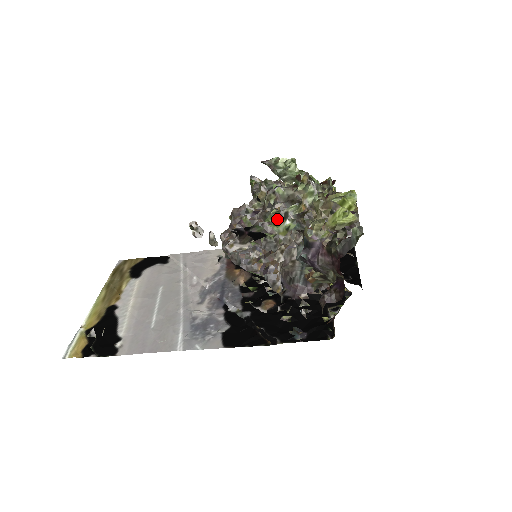
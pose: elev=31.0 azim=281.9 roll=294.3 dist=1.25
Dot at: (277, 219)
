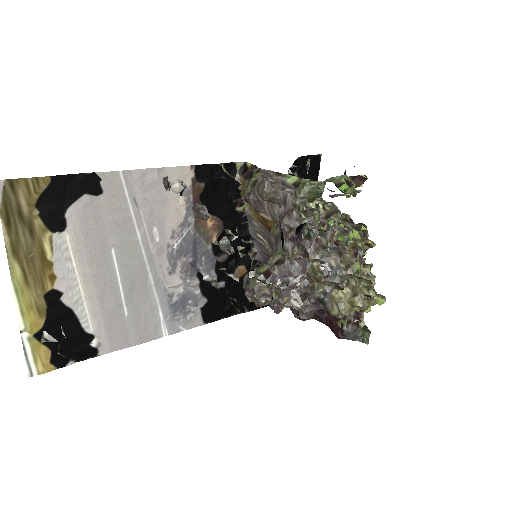
Dot at: occluded
